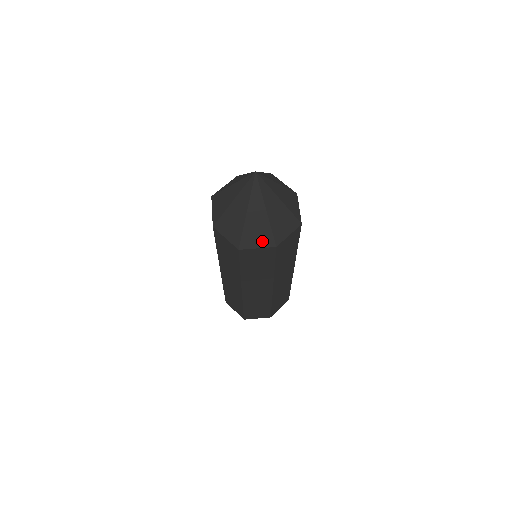
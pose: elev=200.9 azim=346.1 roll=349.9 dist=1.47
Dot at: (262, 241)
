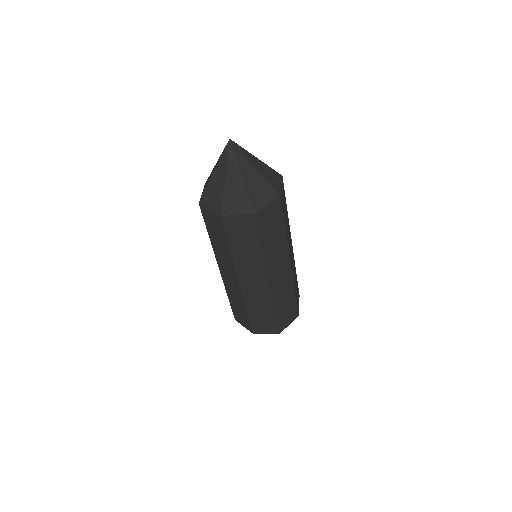
Dot at: (214, 205)
